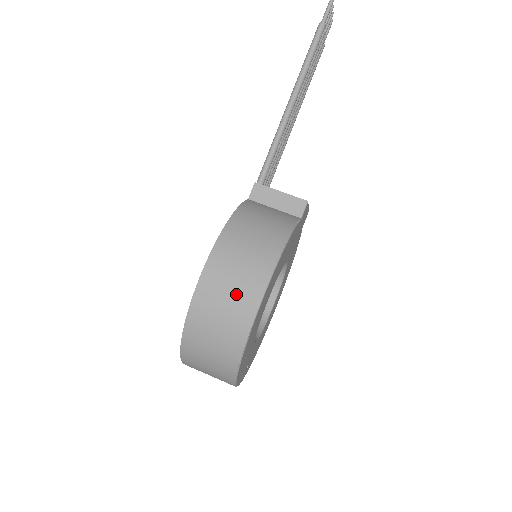
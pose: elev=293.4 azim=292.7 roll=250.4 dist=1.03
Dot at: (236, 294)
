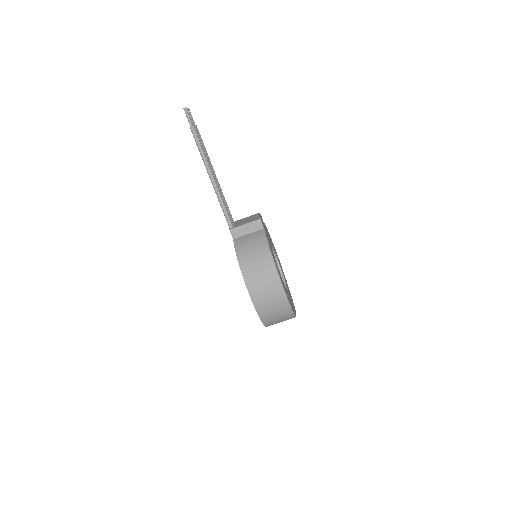
Dot at: (270, 292)
